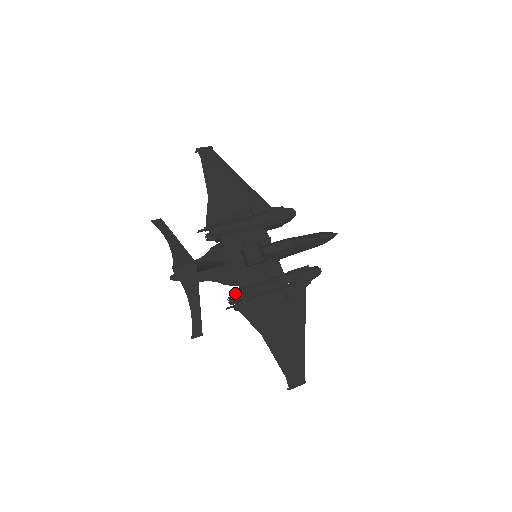
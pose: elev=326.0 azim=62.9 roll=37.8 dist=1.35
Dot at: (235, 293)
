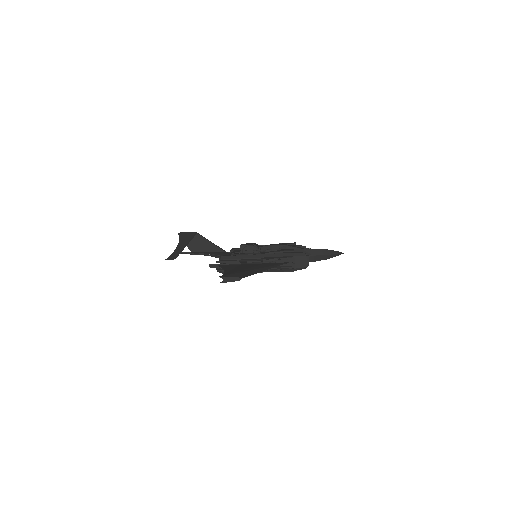
Dot at: occluded
